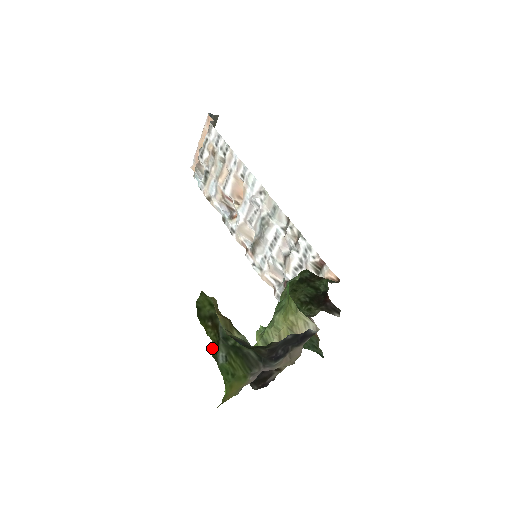
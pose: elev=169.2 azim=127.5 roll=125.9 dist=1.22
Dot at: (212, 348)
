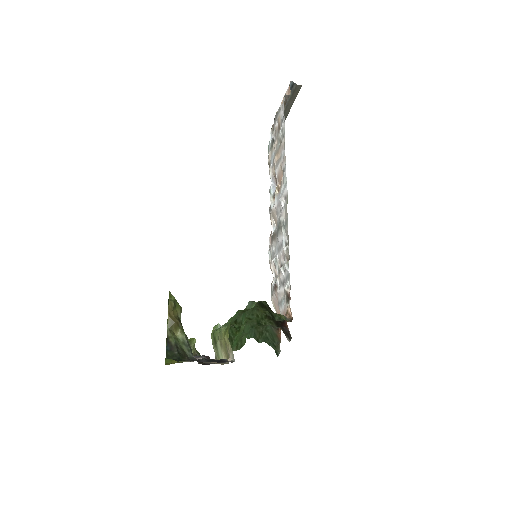
Dot at: occluded
